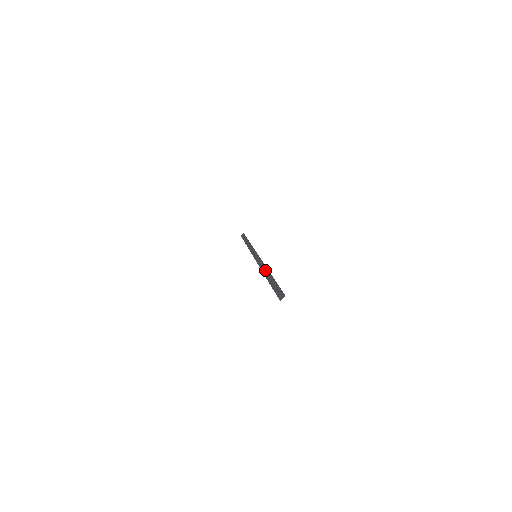
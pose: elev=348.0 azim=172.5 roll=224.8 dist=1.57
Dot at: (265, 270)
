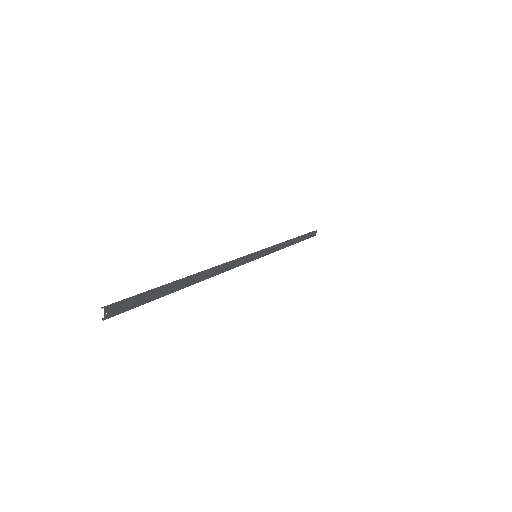
Dot at: (210, 273)
